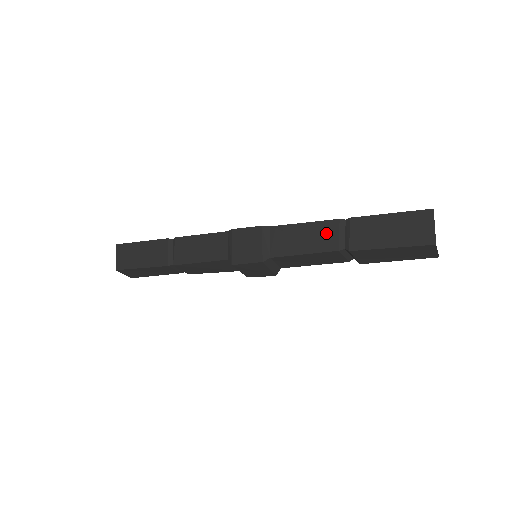
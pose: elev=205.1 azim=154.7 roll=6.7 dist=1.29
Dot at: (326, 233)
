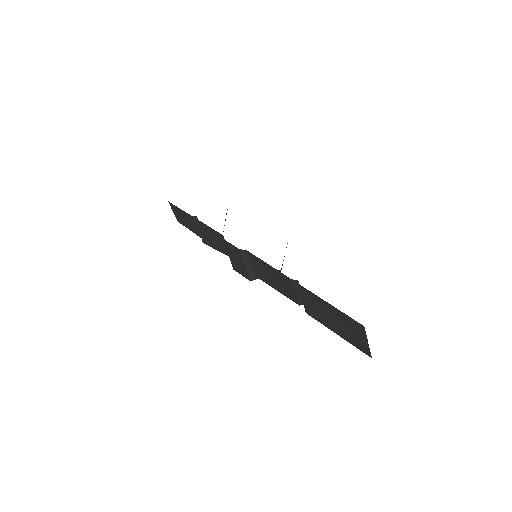
Dot at: (286, 285)
